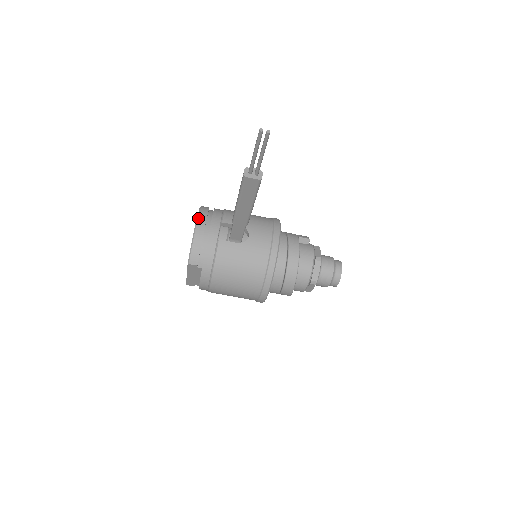
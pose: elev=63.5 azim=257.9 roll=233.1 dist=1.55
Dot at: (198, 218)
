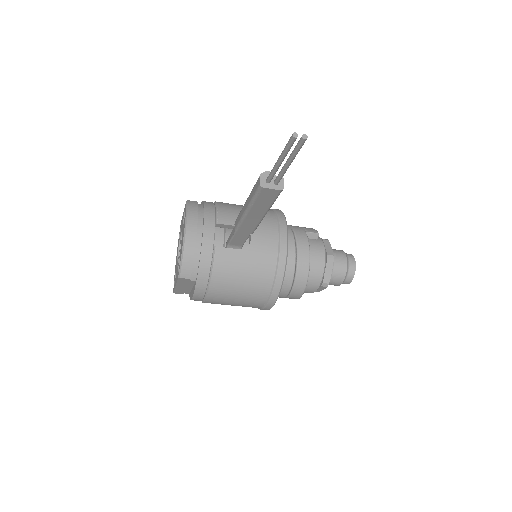
Dot at: (187, 220)
